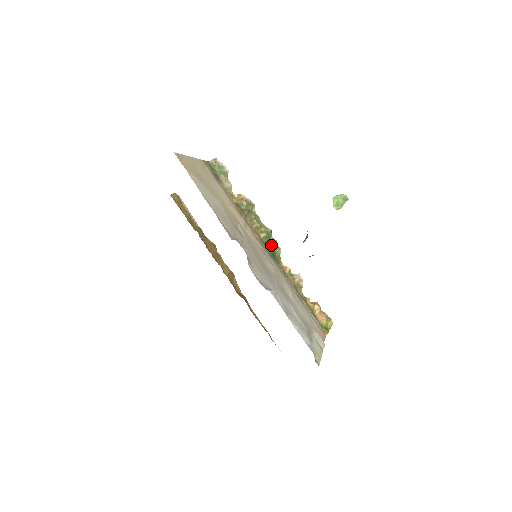
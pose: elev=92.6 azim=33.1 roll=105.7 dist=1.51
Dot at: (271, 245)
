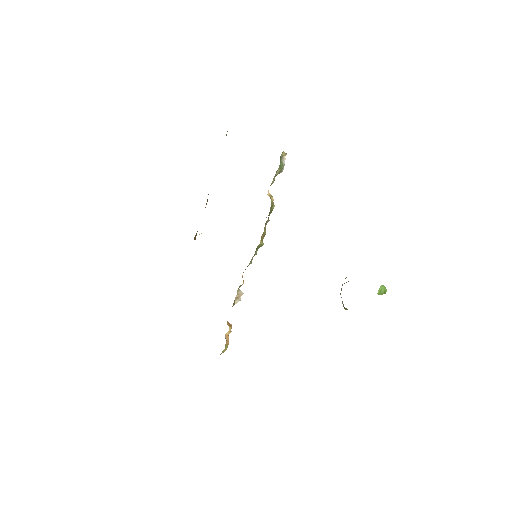
Dot at: (254, 254)
